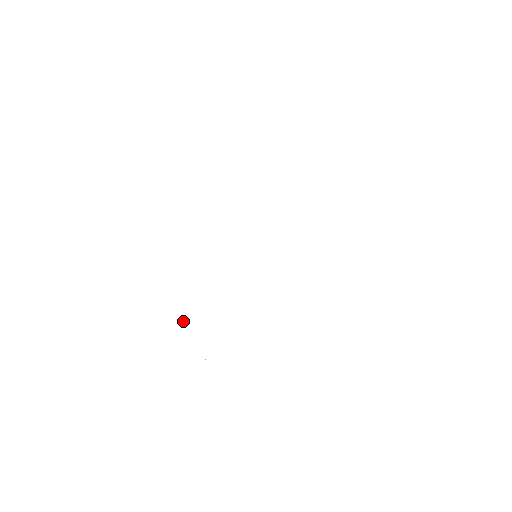
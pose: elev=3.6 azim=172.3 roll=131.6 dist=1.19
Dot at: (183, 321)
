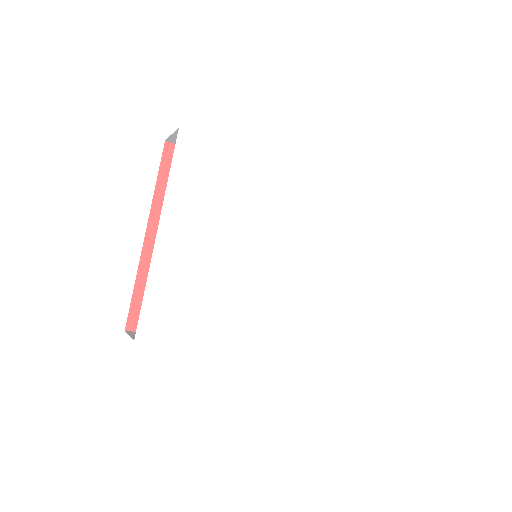
Dot at: (173, 296)
